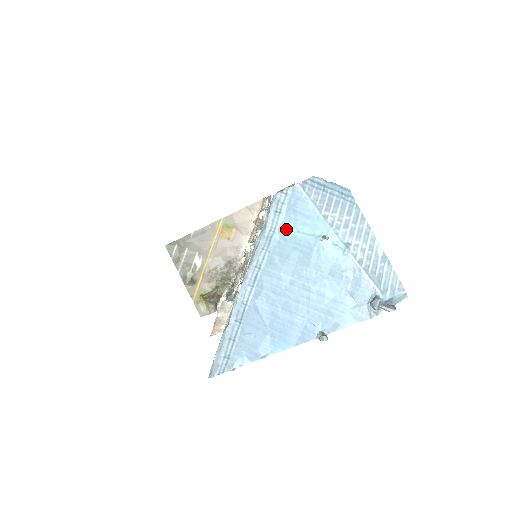
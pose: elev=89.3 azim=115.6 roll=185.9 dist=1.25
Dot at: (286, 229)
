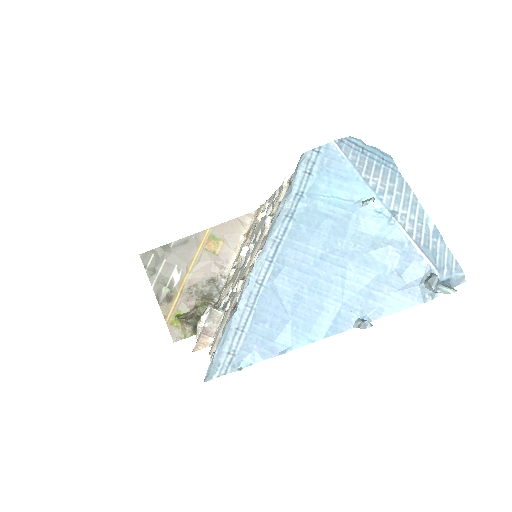
Dot at: (317, 193)
